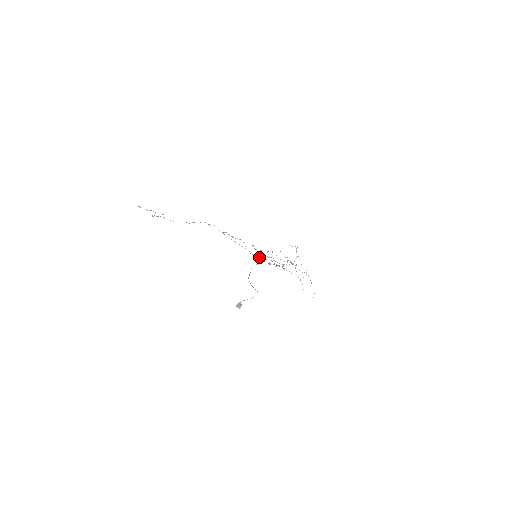
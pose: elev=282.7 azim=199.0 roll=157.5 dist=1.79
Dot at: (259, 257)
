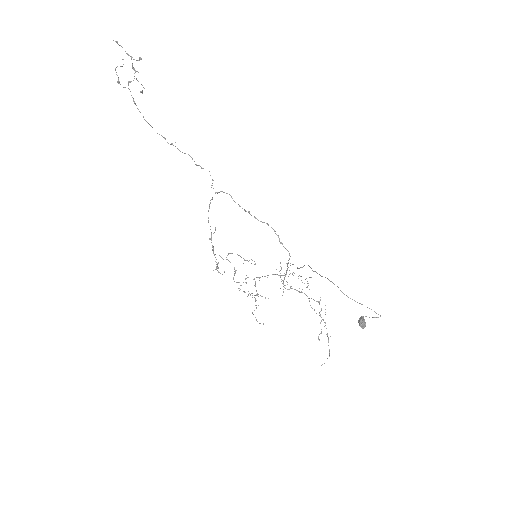
Dot at: occluded
